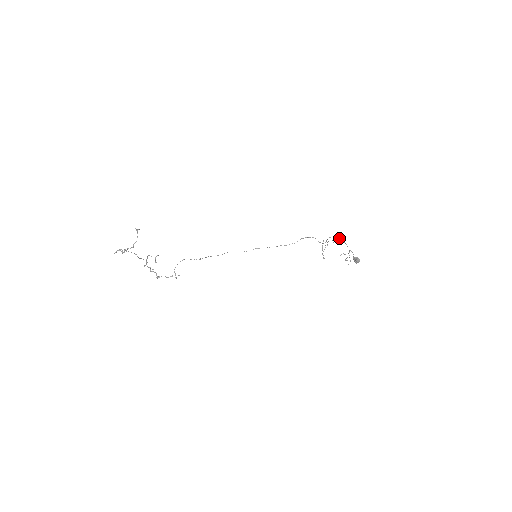
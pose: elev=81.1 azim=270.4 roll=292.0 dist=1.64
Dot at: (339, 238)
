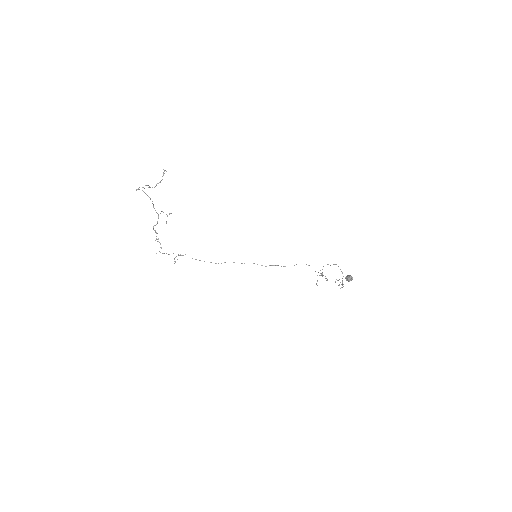
Dot at: (335, 264)
